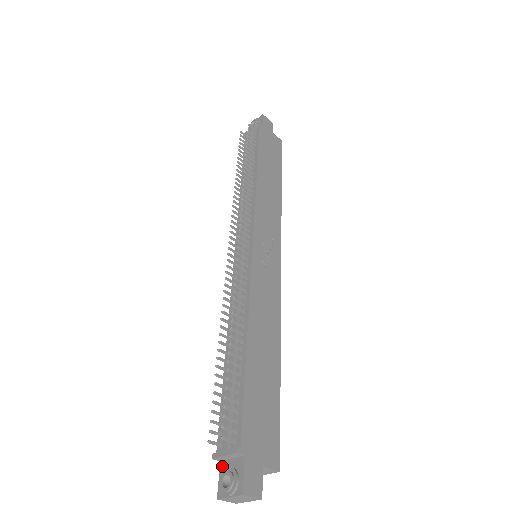
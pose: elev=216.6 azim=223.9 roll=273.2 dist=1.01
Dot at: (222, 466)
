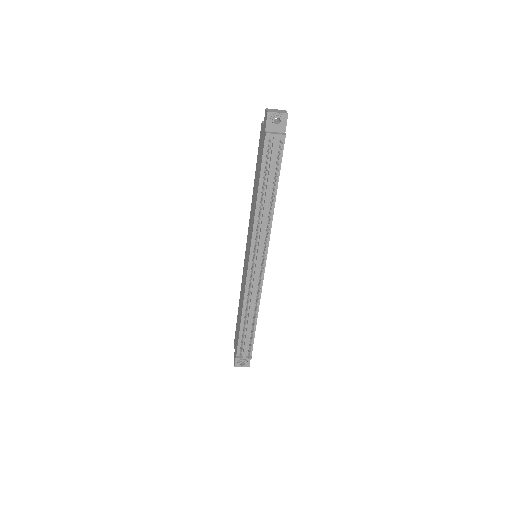
Dot at: occluded
